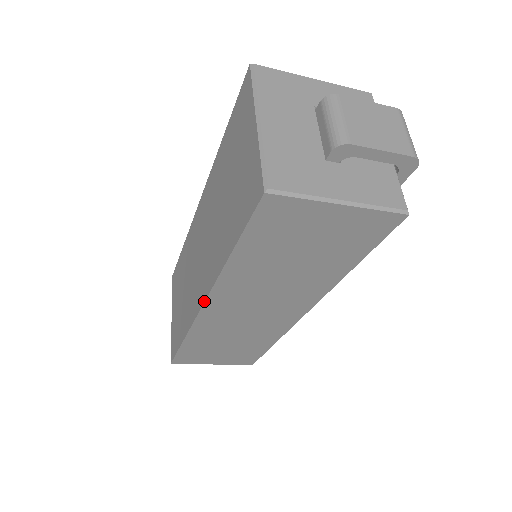
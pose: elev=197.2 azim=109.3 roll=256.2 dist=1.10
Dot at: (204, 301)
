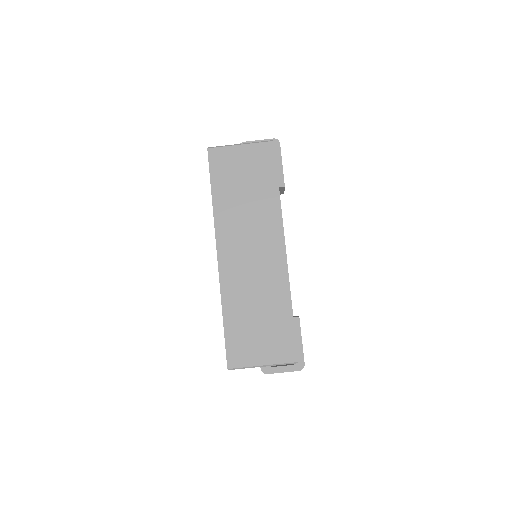
Dot at: (216, 248)
